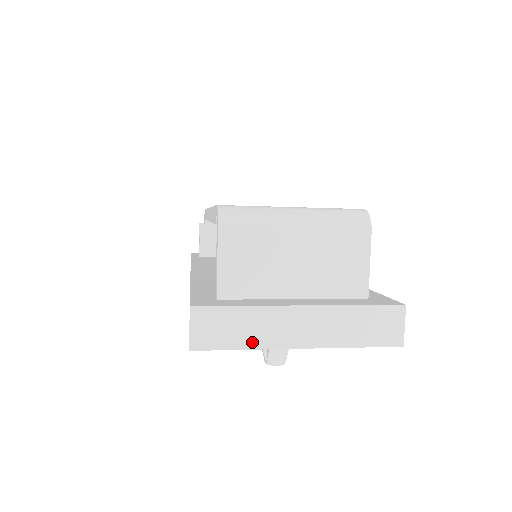
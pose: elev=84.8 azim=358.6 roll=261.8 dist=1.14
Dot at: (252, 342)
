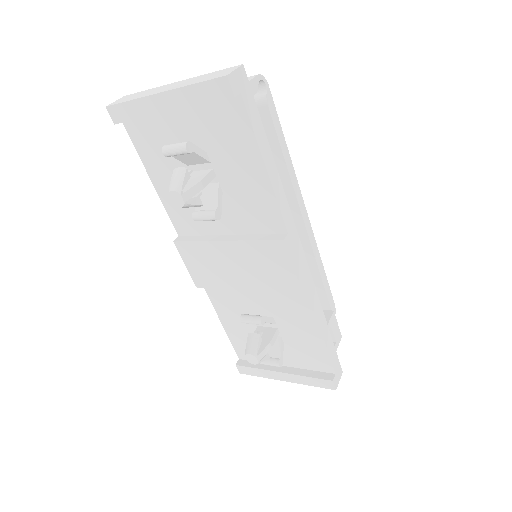
Dot at: (138, 97)
